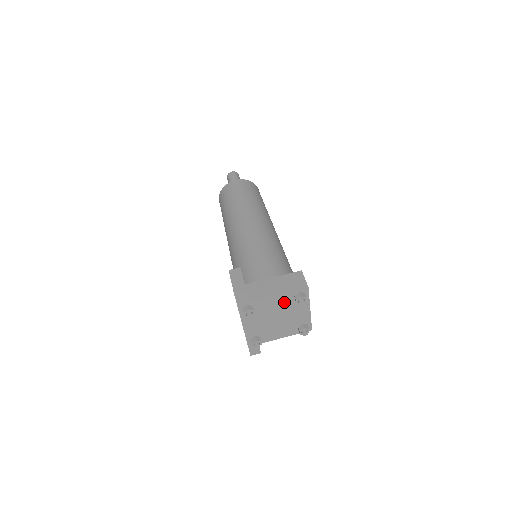
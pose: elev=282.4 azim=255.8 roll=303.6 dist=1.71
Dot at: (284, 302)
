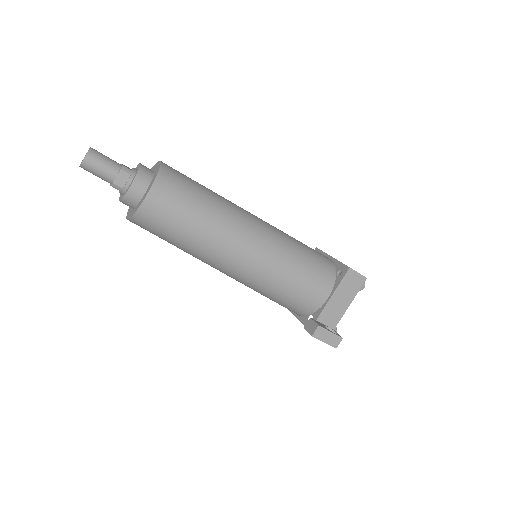
Dot at: occluded
